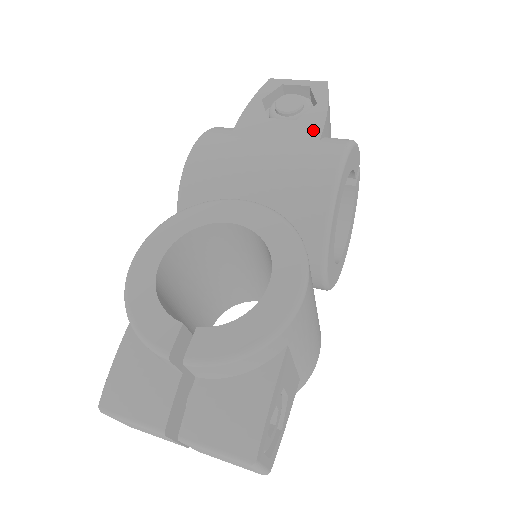
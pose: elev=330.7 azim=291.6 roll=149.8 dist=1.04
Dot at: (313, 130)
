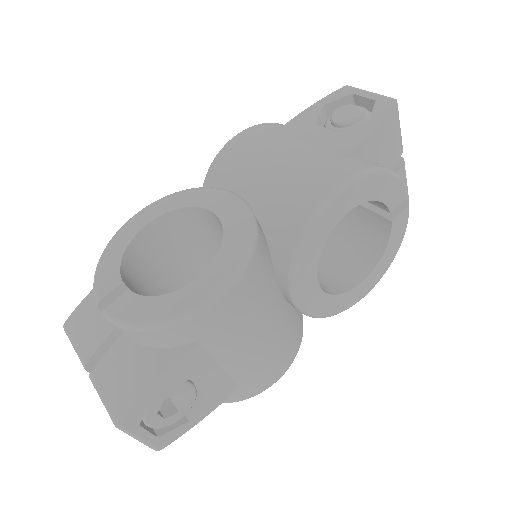
Dot at: (345, 146)
